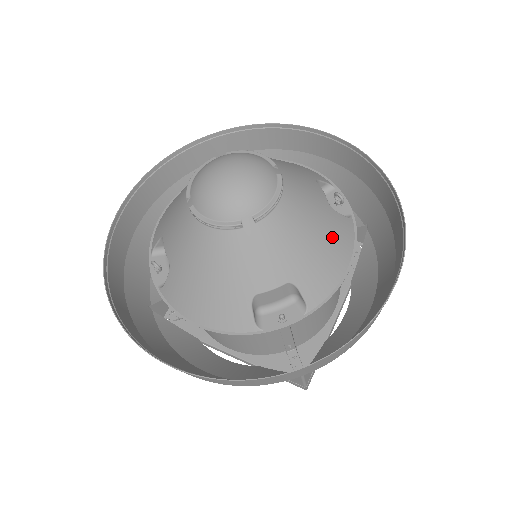
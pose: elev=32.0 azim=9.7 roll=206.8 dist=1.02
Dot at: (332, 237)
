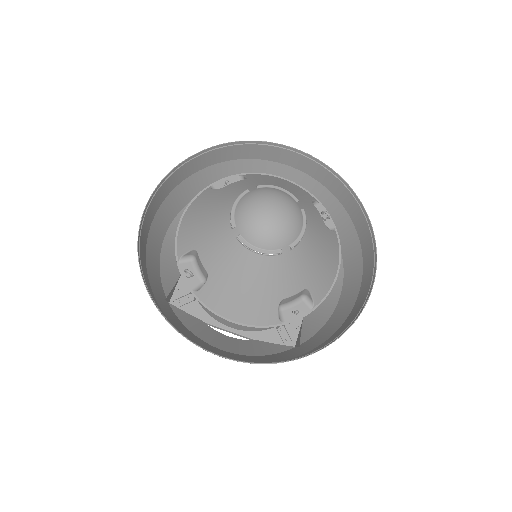
Dot at: (329, 251)
